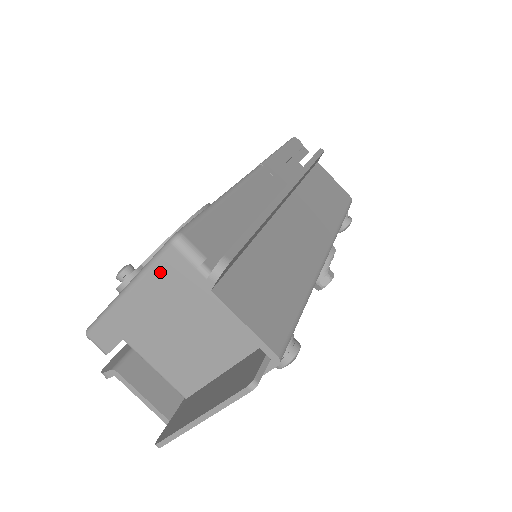
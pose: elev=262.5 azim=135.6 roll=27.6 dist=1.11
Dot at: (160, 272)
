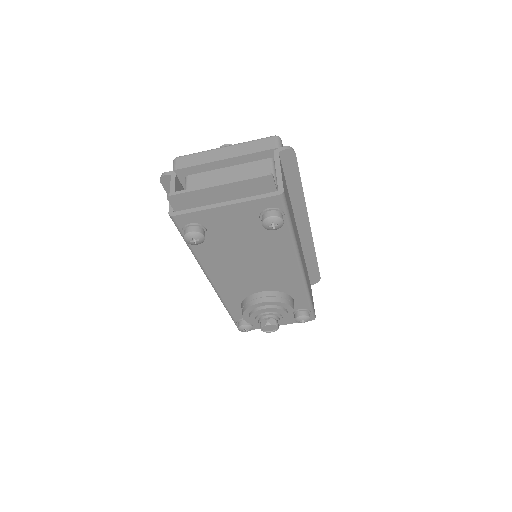
Dot at: (256, 144)
